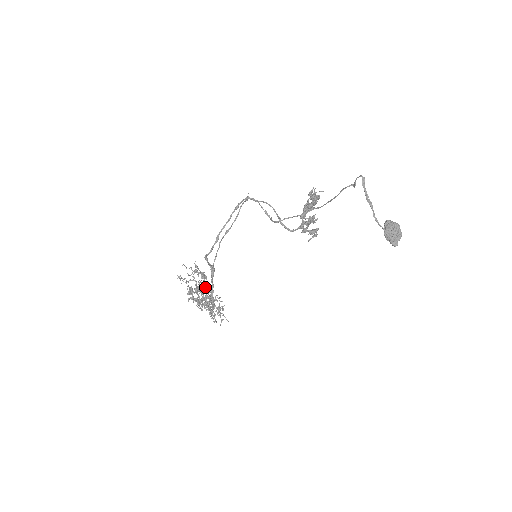
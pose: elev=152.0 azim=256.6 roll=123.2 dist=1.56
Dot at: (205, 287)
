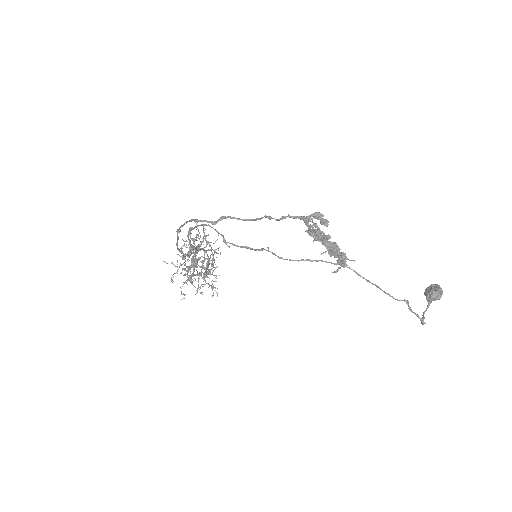
Dot at: occluded
